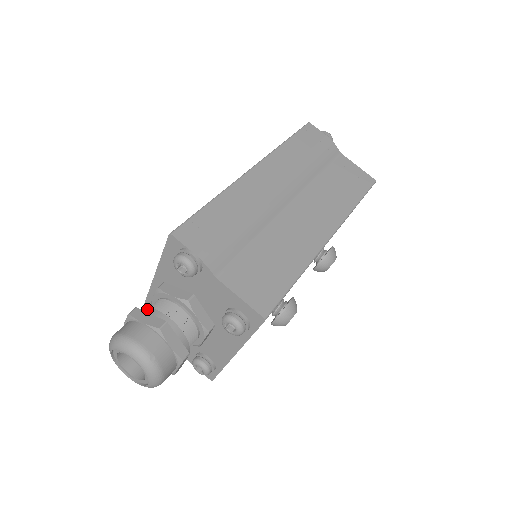
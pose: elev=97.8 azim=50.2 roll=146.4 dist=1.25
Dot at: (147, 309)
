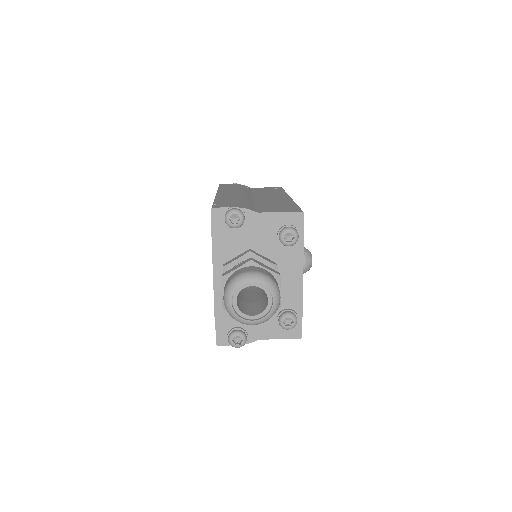
Dot at: occluded
